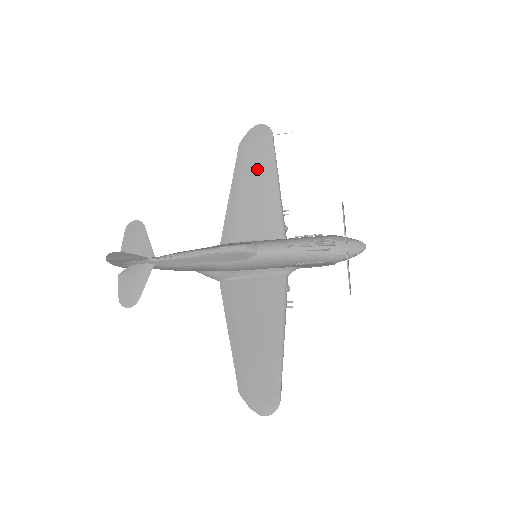
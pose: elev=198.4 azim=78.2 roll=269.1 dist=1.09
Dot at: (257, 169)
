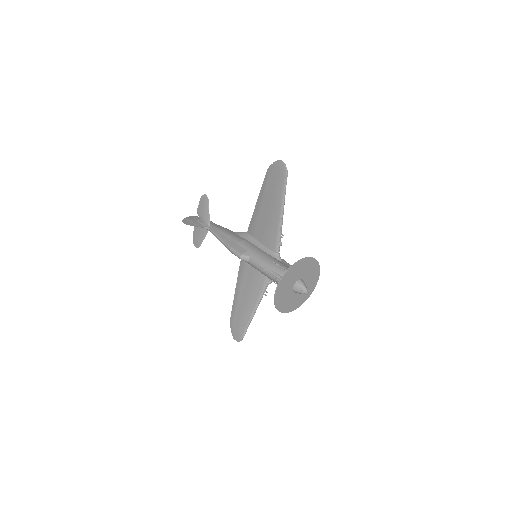
Dot at: (272, 196)
